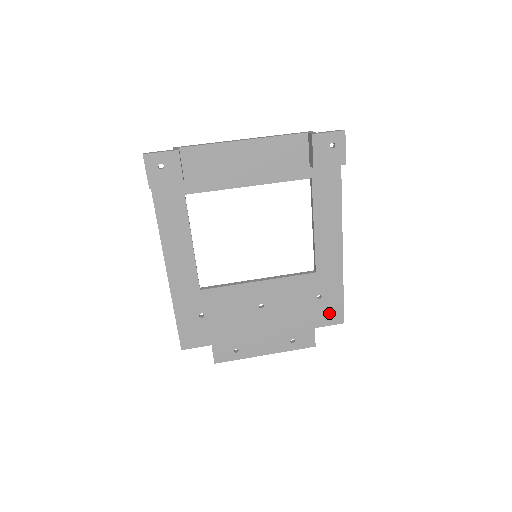
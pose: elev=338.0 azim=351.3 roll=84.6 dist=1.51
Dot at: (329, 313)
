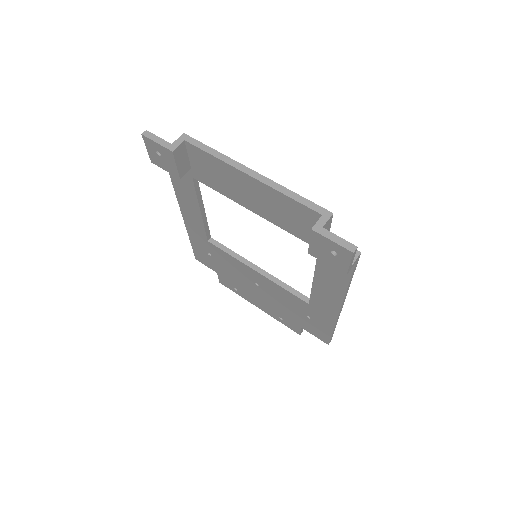
Dot at: (316, 331)
